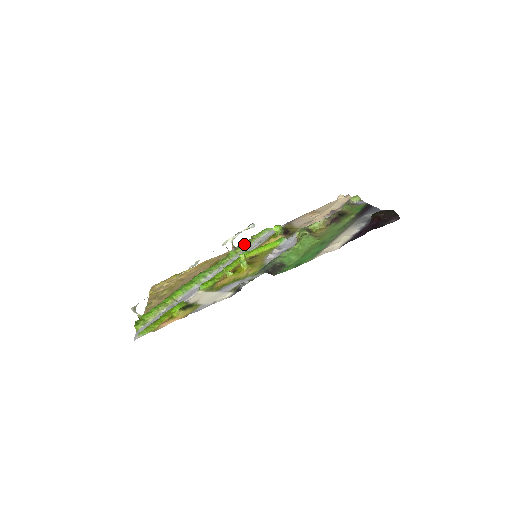
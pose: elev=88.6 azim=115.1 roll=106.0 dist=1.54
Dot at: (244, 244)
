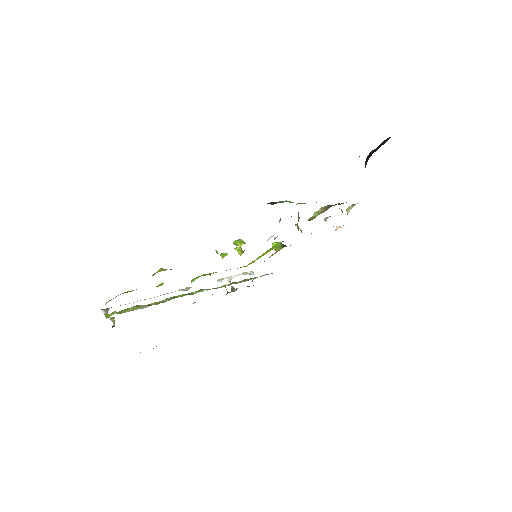
Dot at: (244, 279)
